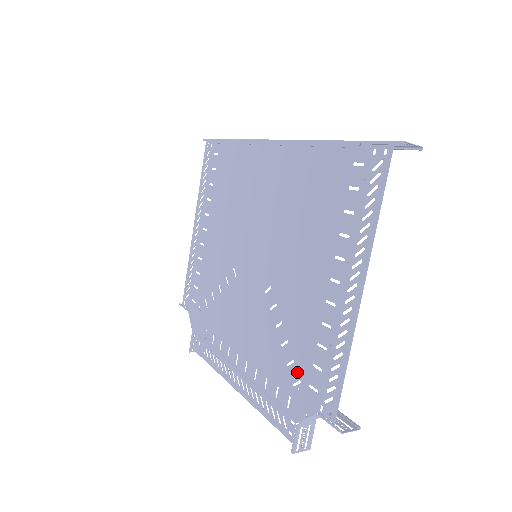
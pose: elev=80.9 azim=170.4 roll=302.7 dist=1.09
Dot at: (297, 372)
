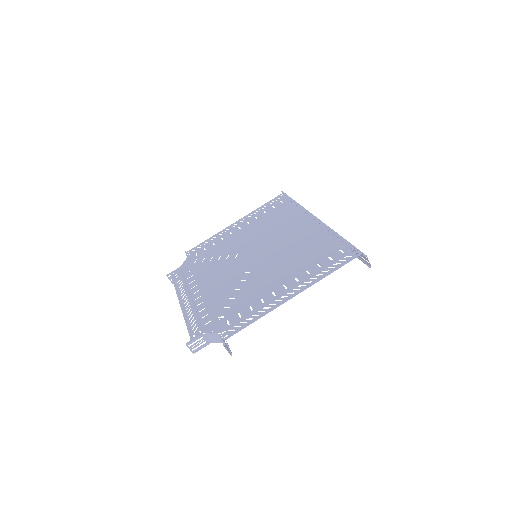
Dot at: (226, 312)
